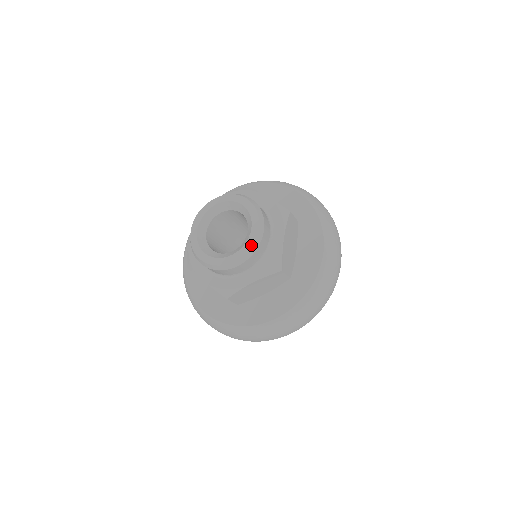
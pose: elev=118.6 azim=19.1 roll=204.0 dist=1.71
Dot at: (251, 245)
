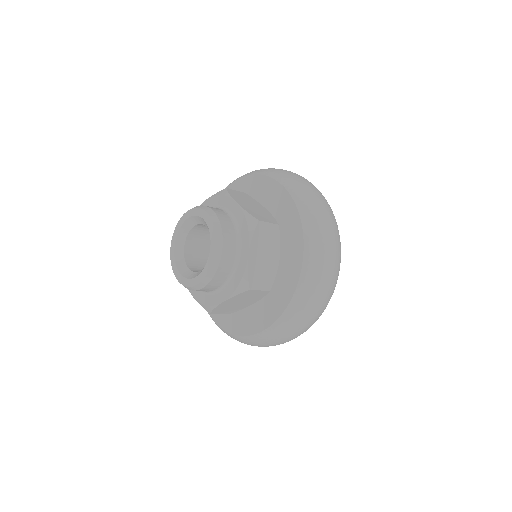
Dot at: (209, 268)
